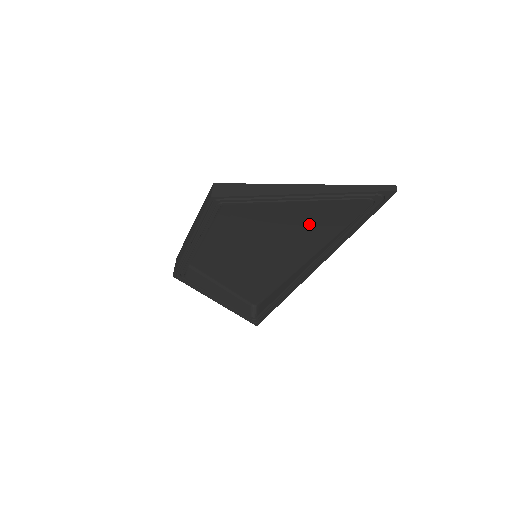
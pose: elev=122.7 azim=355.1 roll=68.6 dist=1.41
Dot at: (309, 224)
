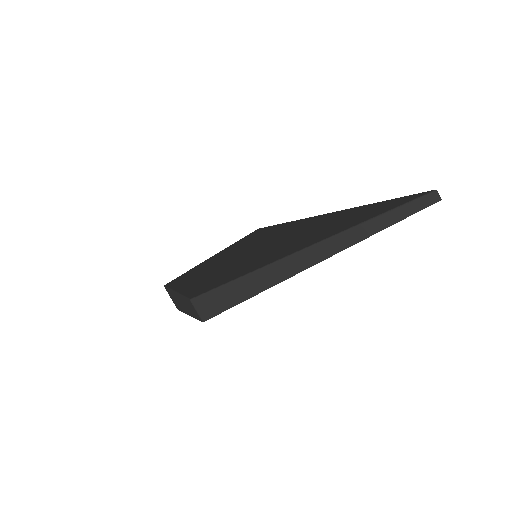
Dot at: occluded
